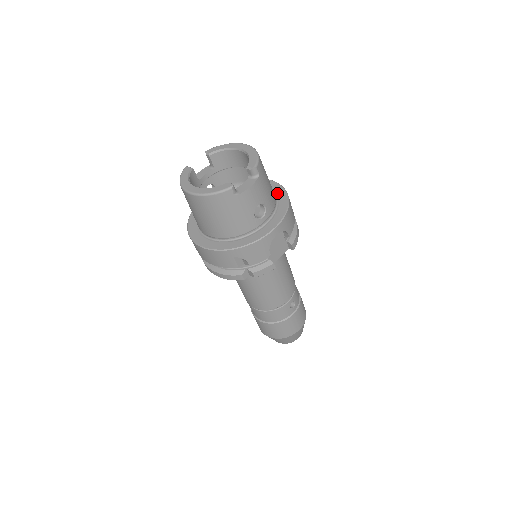
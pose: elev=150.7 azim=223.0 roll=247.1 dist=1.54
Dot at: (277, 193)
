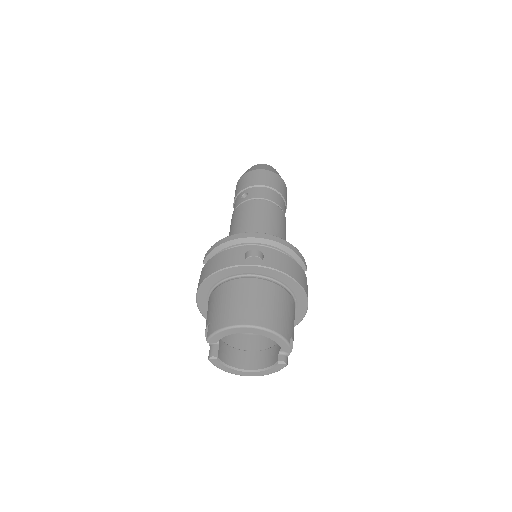
Dot at: (276, 279)
